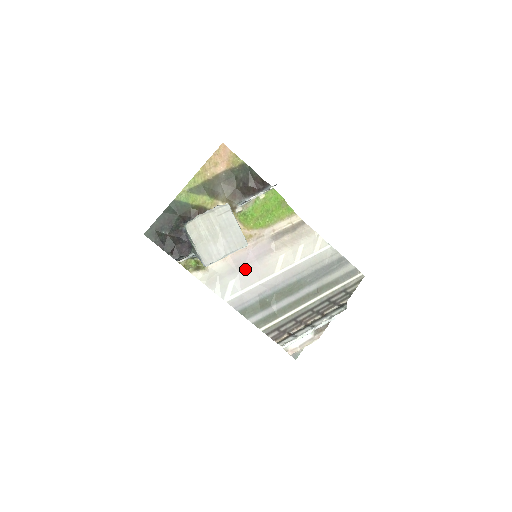
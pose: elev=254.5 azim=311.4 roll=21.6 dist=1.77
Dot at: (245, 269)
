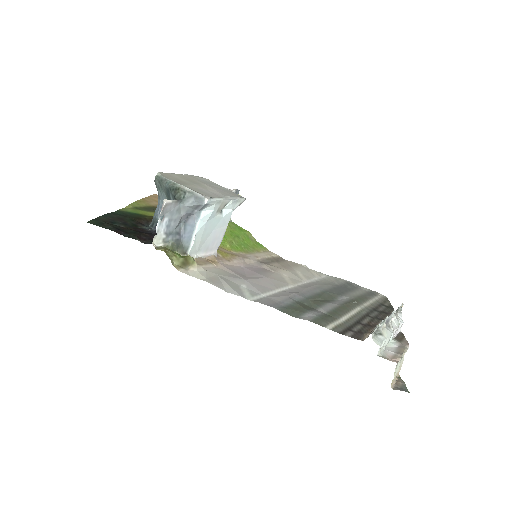
Dot at: (250, 278)
